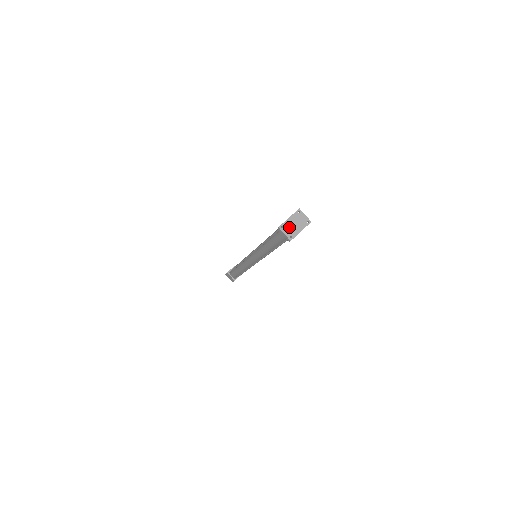
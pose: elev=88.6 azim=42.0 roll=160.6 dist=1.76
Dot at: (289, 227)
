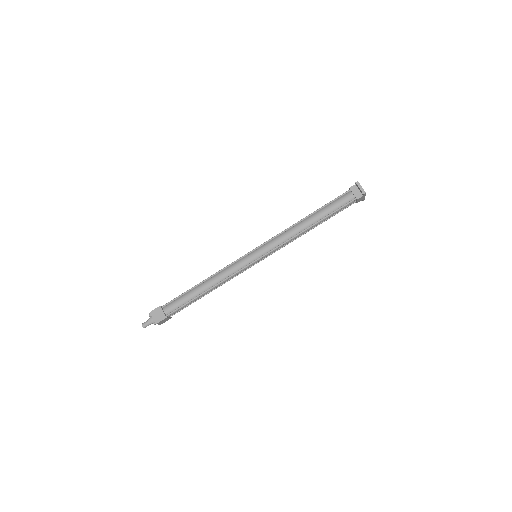
Dot at: occluded
